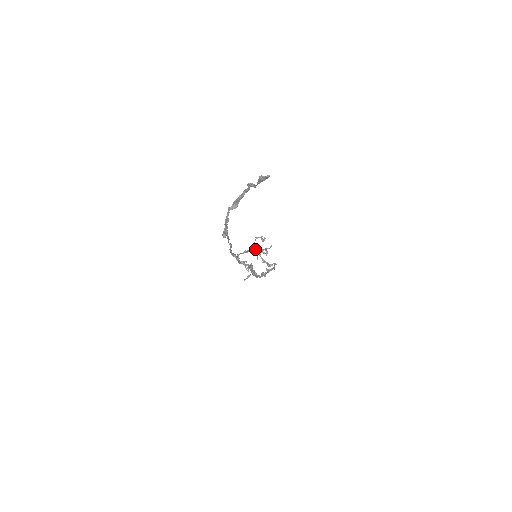
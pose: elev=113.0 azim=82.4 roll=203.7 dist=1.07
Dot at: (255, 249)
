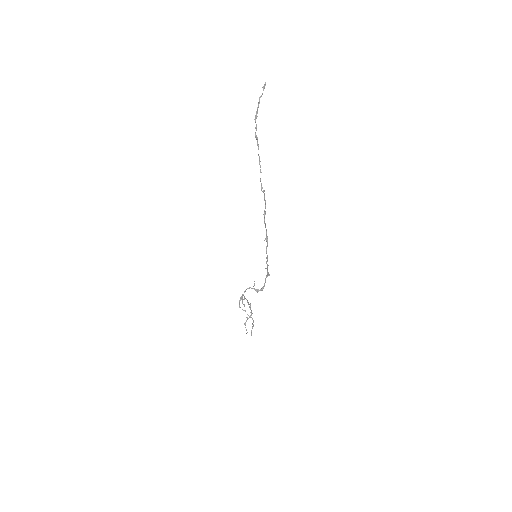
Dot at: occluded
